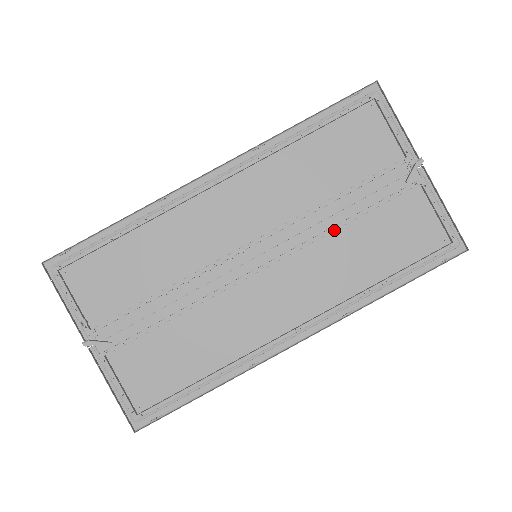
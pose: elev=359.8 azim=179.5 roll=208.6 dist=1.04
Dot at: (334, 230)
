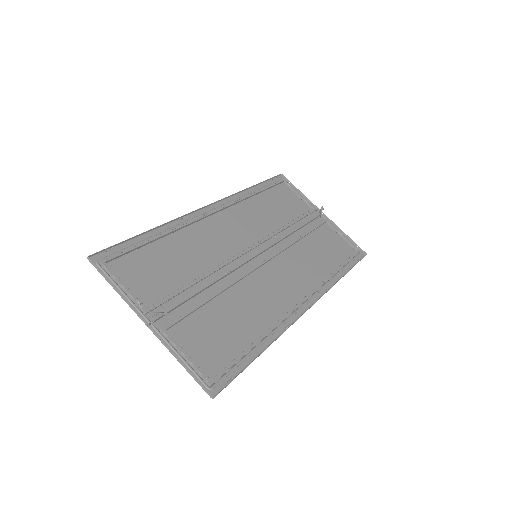
Dot at: (296, 241)
